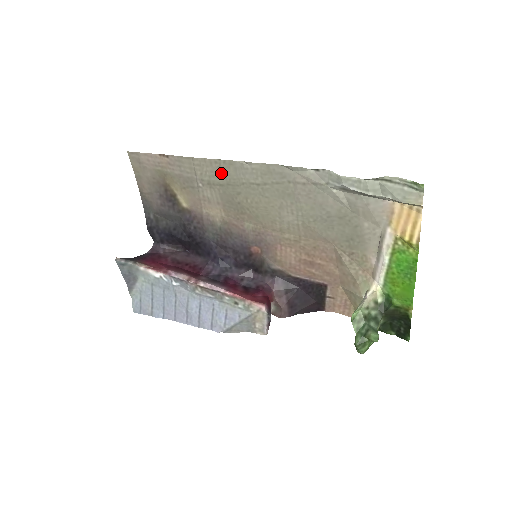
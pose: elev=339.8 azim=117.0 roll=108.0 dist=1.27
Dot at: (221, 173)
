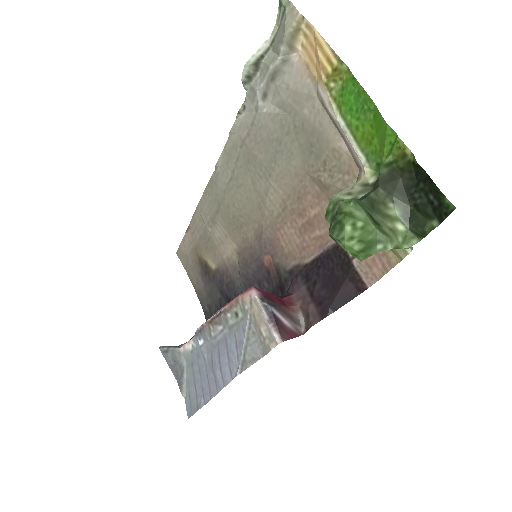
Dot at: (212, 200)
